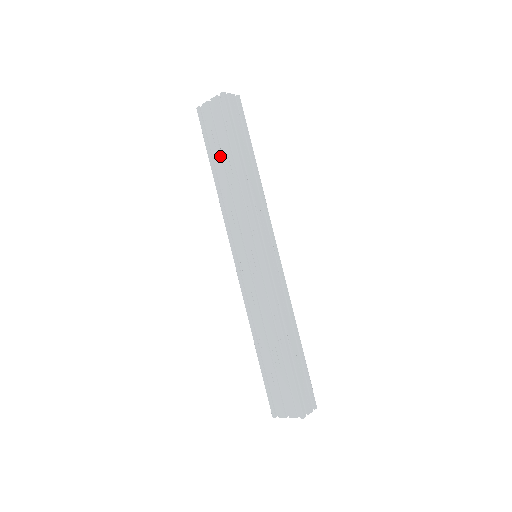
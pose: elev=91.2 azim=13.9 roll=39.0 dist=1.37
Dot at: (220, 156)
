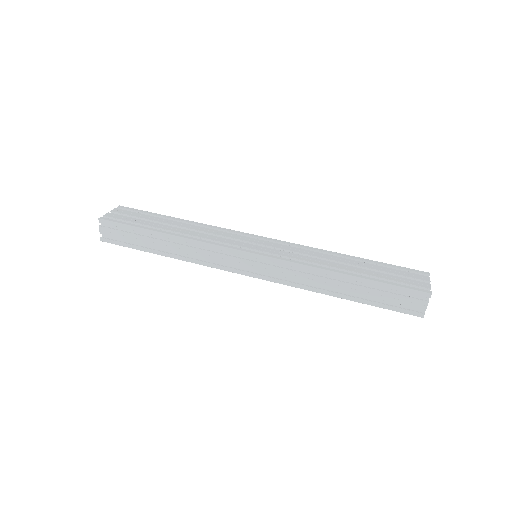
Dot at: (157, 224)
